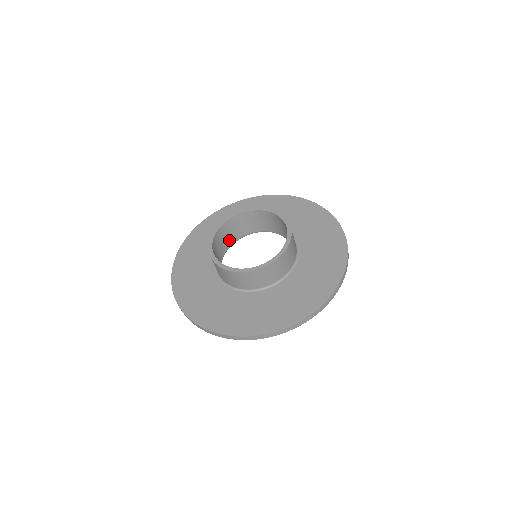
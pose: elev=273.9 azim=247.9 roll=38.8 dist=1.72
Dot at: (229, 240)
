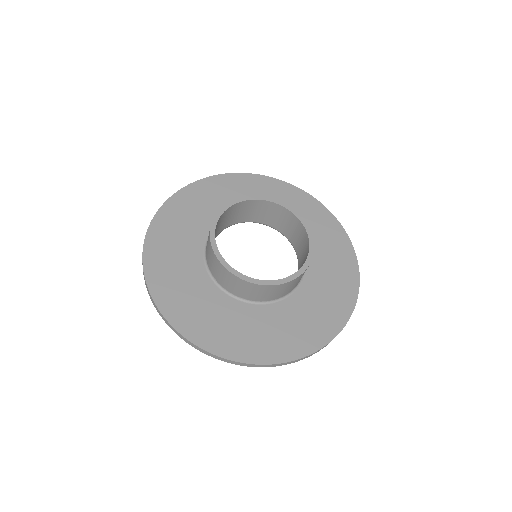
Dot at: (236, 218)
